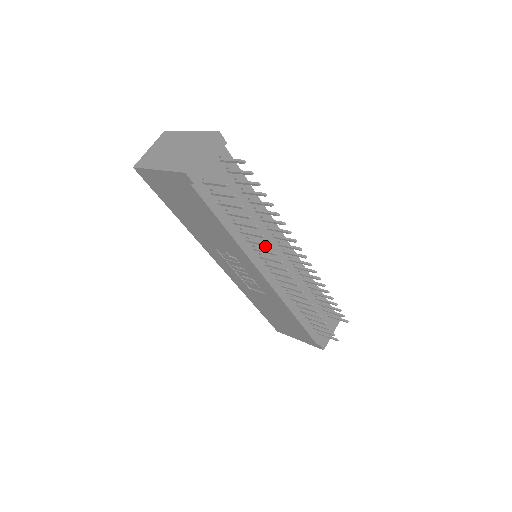
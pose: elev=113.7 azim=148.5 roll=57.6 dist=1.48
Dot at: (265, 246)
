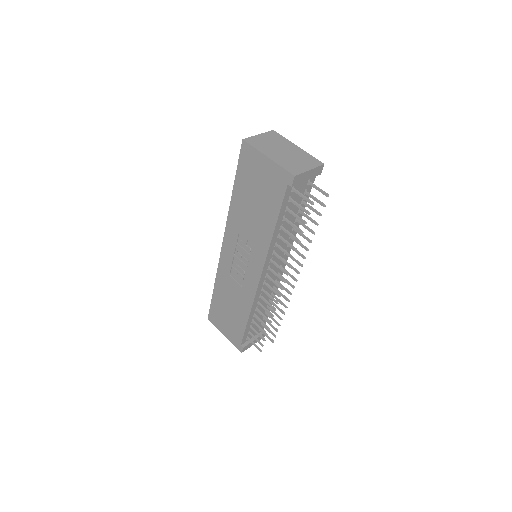
Dot at: occluded
